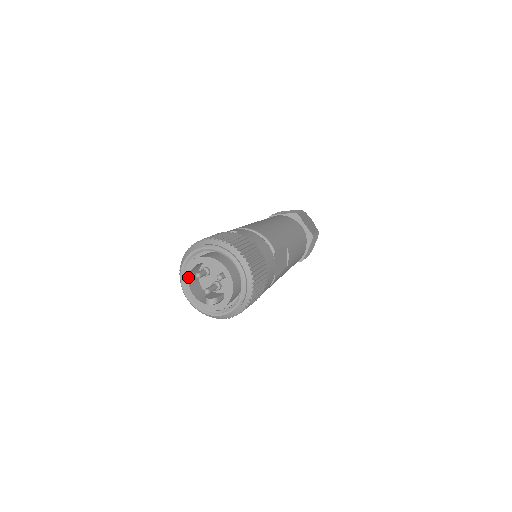
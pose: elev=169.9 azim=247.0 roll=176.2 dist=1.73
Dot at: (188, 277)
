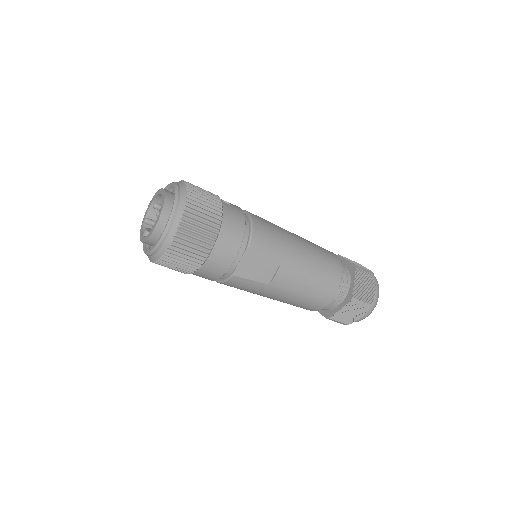
Dot at: (151, 203)
